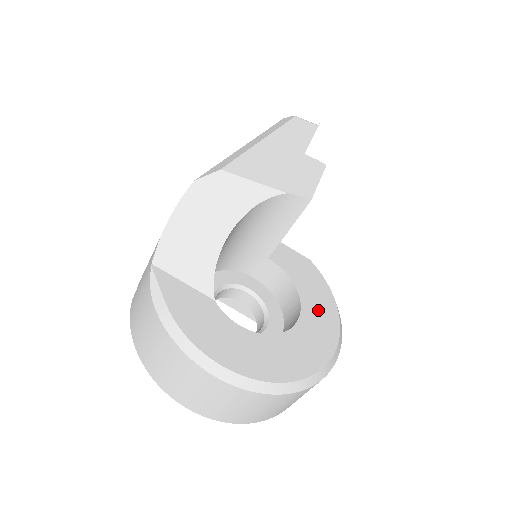
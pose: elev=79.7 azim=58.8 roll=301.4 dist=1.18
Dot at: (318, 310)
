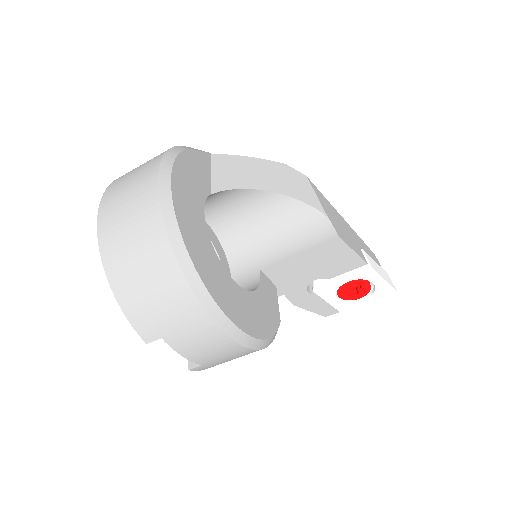
Dot at: (249, 310)
